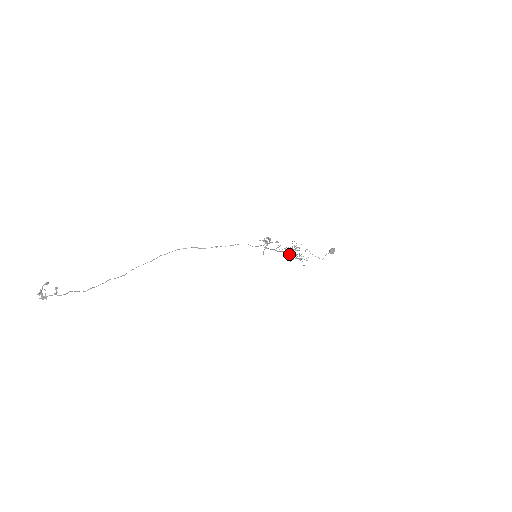
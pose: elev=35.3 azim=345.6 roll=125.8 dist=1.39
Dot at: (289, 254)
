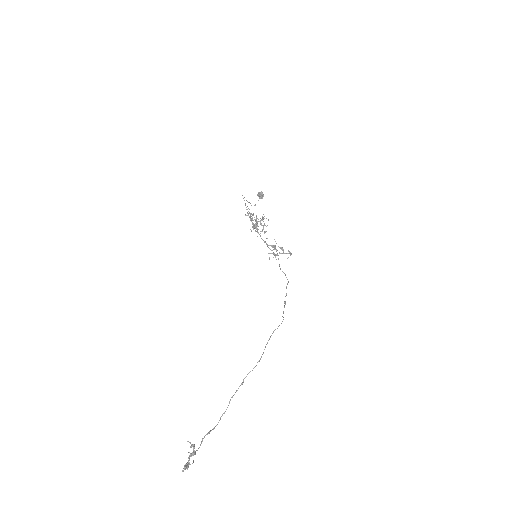
Dot at: (254, 225)
